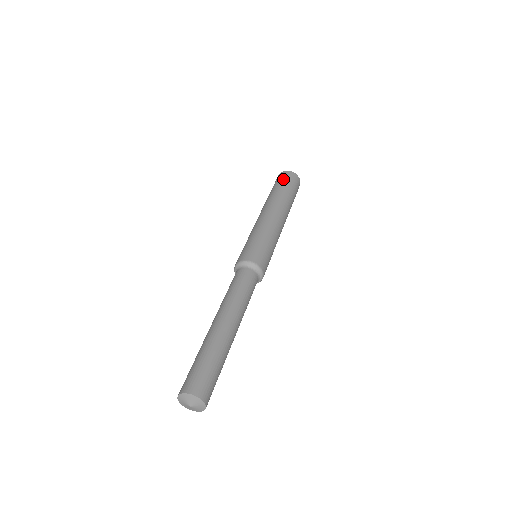
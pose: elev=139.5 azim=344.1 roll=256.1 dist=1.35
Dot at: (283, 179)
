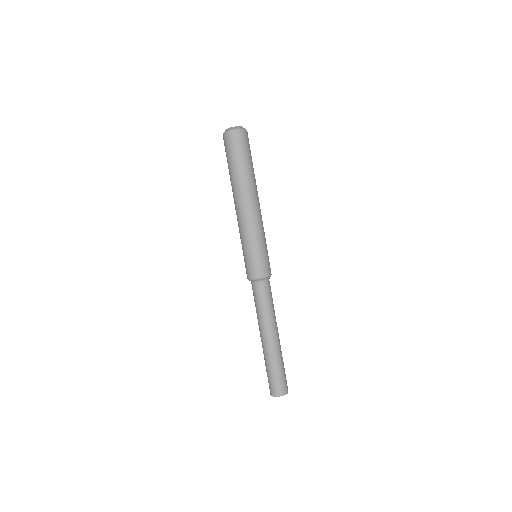
Dot at: (246, 147)
